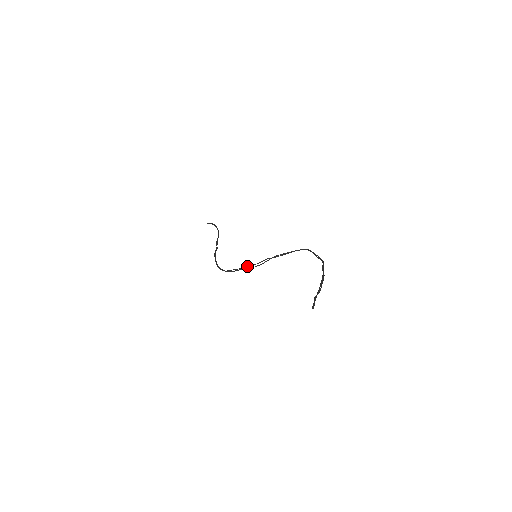
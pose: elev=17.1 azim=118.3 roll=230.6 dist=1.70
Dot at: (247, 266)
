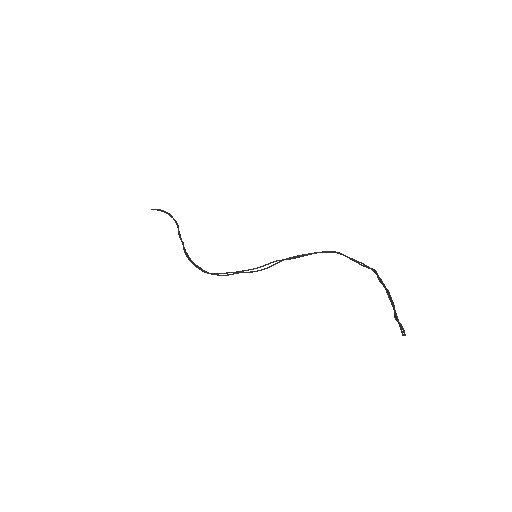
Dot at: occluded
